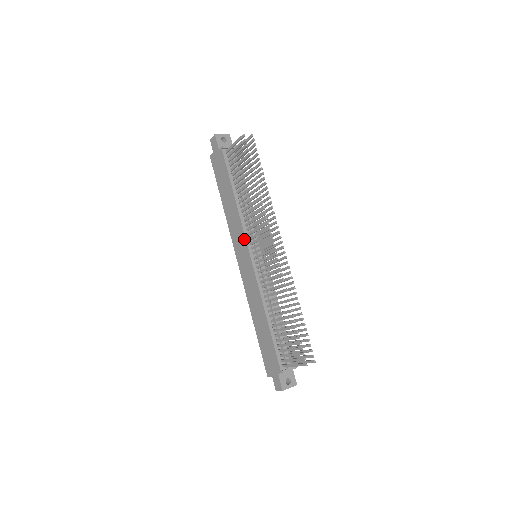
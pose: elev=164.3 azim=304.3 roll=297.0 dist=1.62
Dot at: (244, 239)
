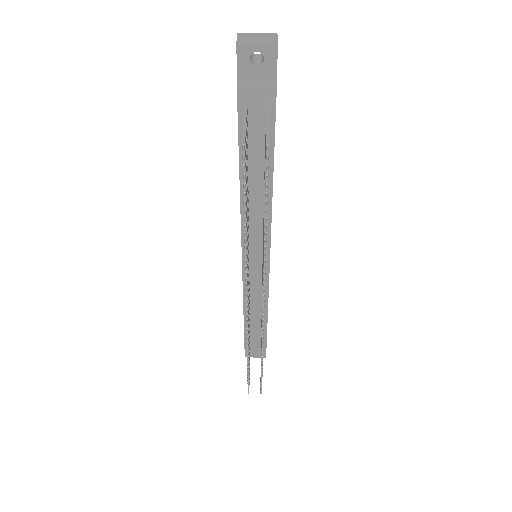
Dot at: (241, 237)
